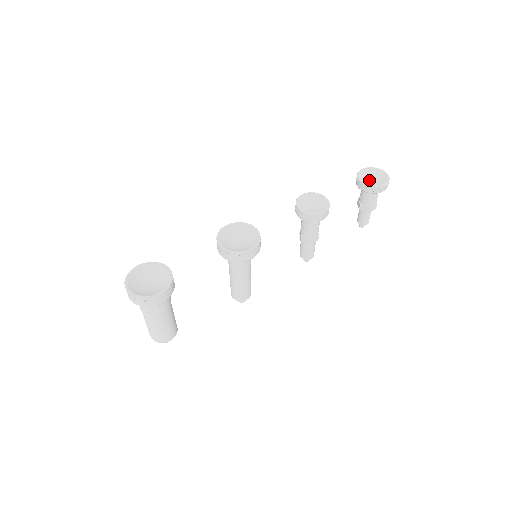
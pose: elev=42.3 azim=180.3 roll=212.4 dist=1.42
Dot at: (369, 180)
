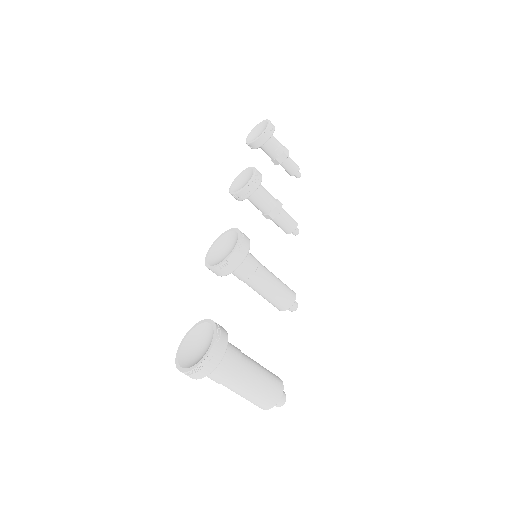
Dot at: occluded
